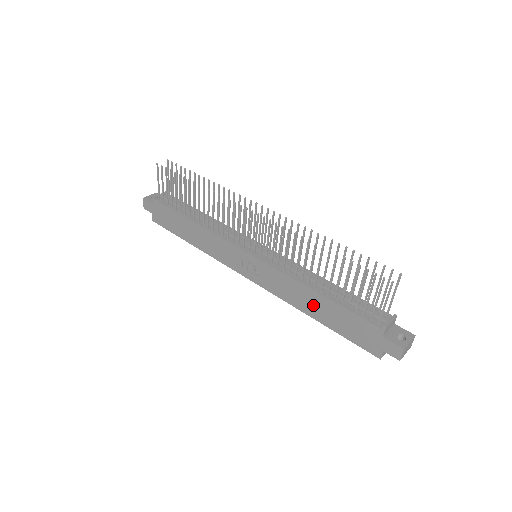
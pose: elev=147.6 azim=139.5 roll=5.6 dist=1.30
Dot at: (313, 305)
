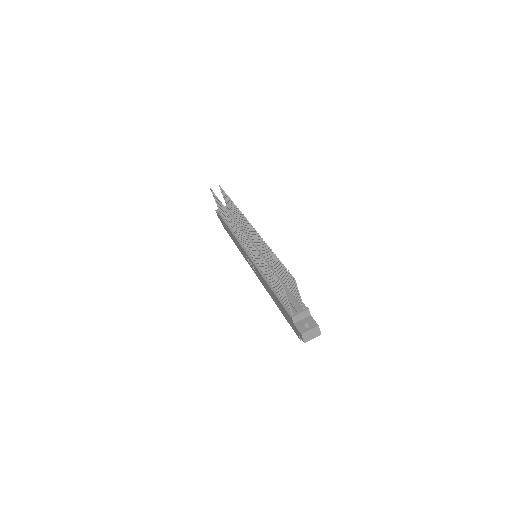
Dot at: (272, 295)
